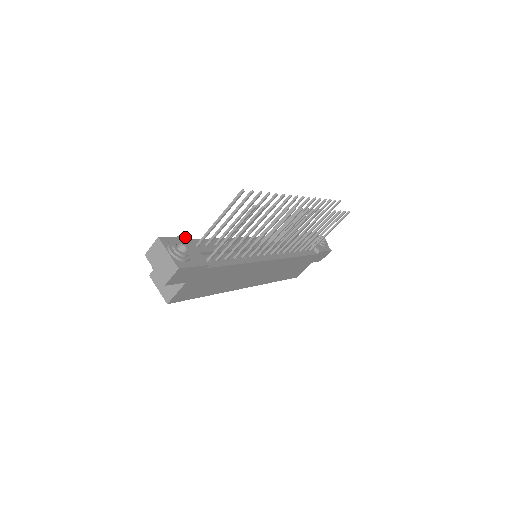
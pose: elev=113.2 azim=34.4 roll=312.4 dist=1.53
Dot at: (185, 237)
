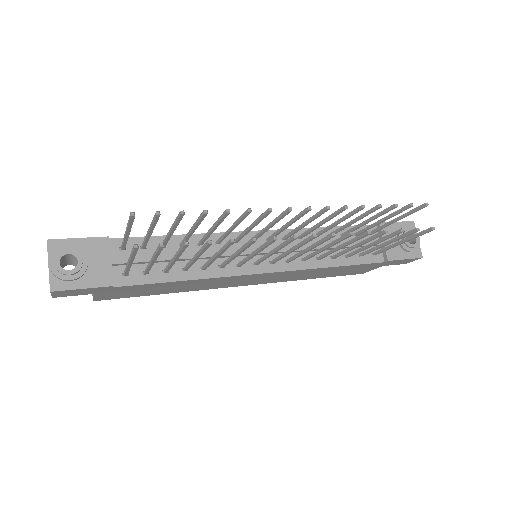
Dot at: (100, 238)
